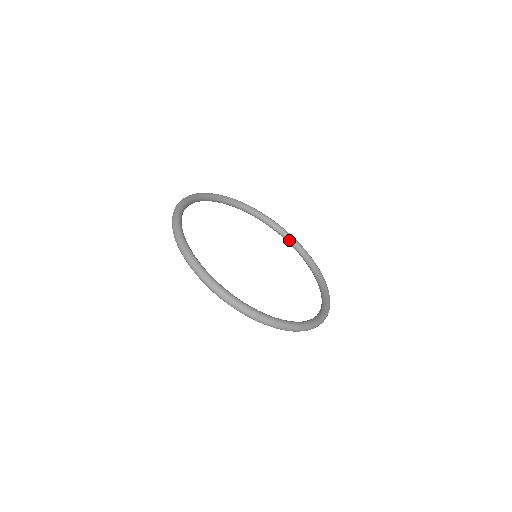
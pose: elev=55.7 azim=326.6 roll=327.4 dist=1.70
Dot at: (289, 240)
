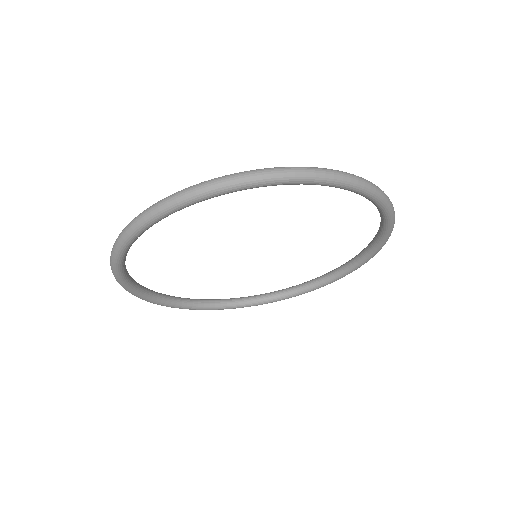
Dot at: (328, 276)
